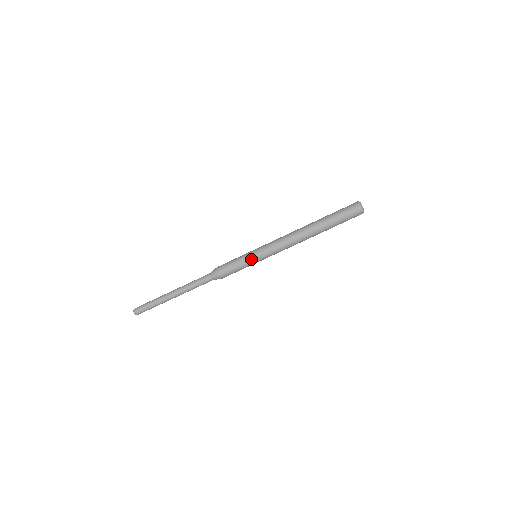
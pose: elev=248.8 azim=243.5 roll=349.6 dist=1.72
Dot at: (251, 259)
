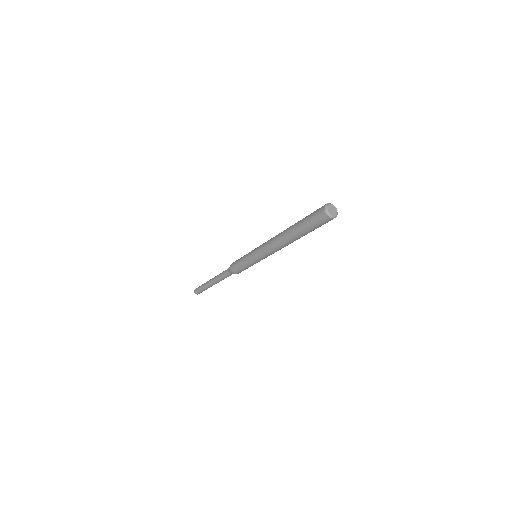
Dot at: occluded
